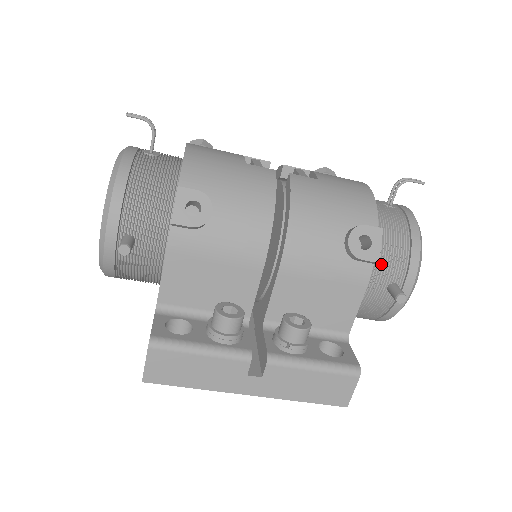
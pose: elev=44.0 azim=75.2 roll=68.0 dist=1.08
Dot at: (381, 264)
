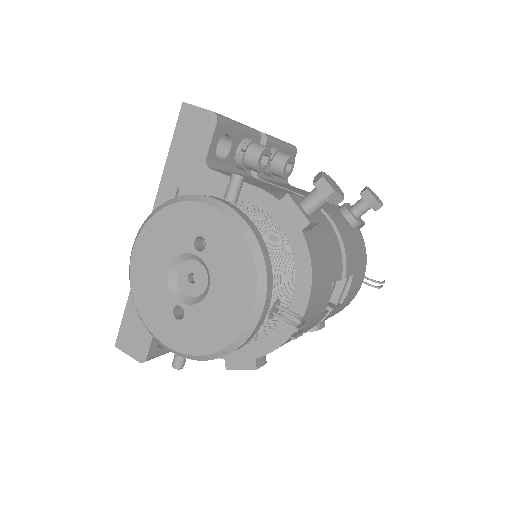
Dot at: occluded
